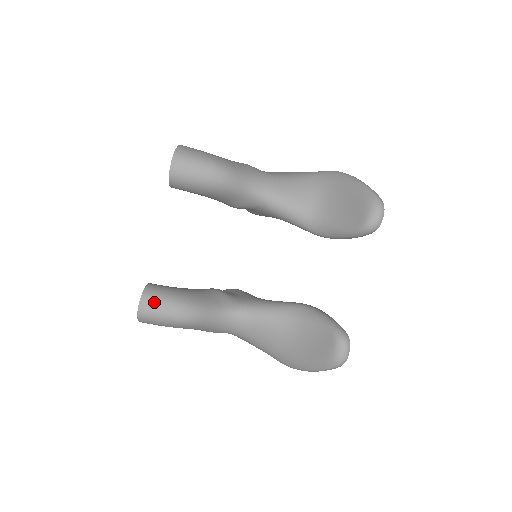
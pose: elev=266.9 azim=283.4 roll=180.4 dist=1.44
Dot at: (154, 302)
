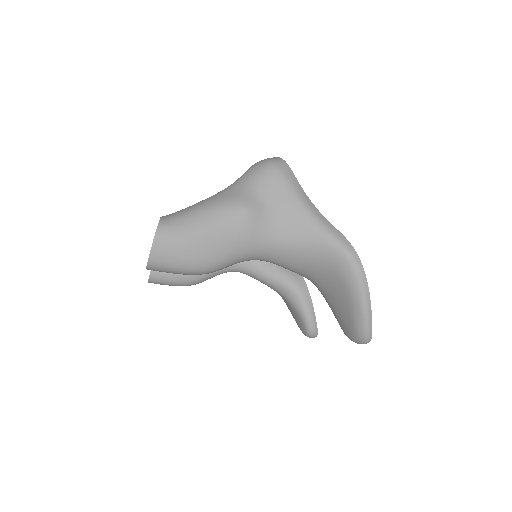
Dot at: (160, 283)
